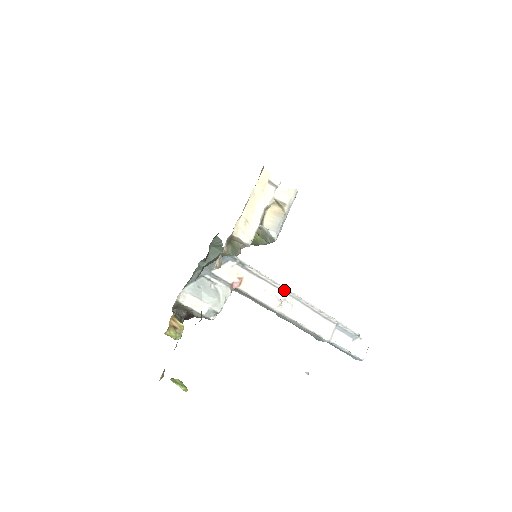
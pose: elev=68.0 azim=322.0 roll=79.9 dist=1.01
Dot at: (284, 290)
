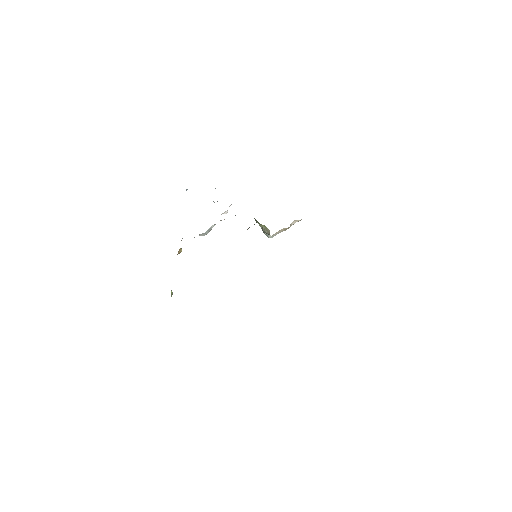
Dot at: occluded
